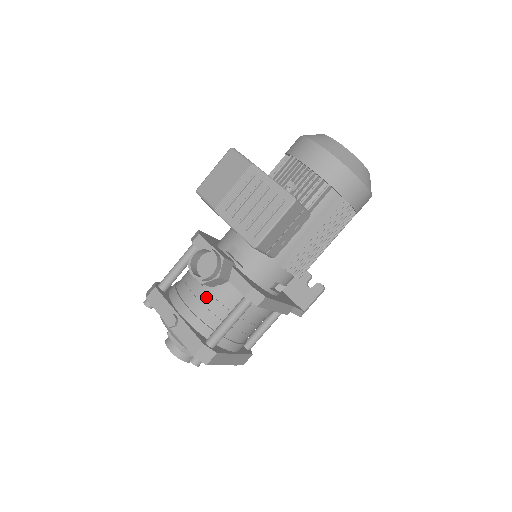
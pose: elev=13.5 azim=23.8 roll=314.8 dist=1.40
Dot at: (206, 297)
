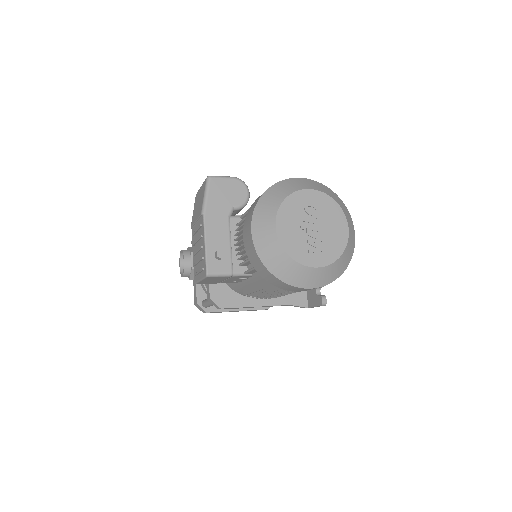
Dot at: occluded
